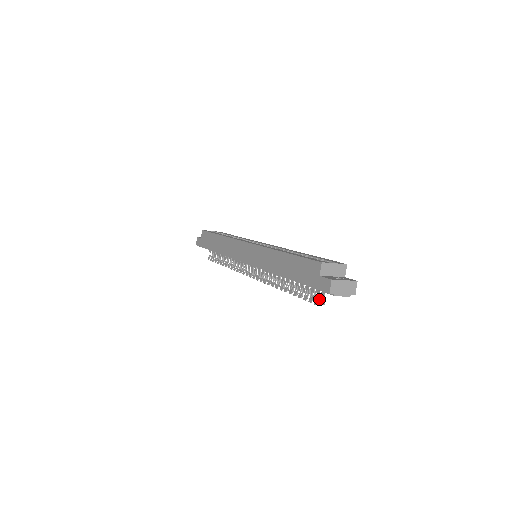
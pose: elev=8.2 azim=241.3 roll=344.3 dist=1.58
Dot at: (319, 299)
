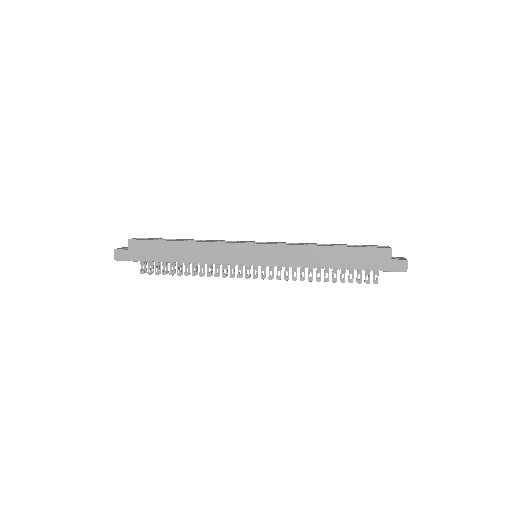
Dot at: occluded
